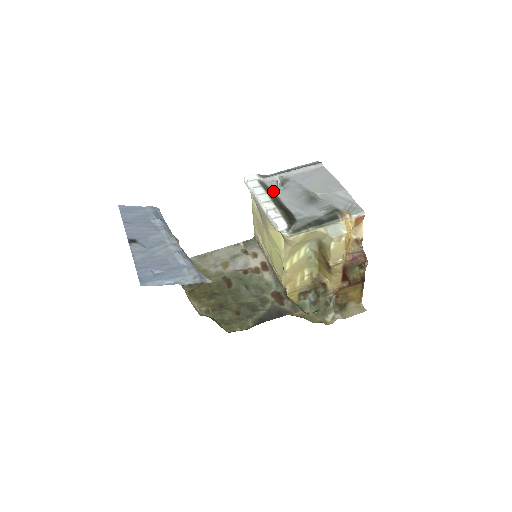
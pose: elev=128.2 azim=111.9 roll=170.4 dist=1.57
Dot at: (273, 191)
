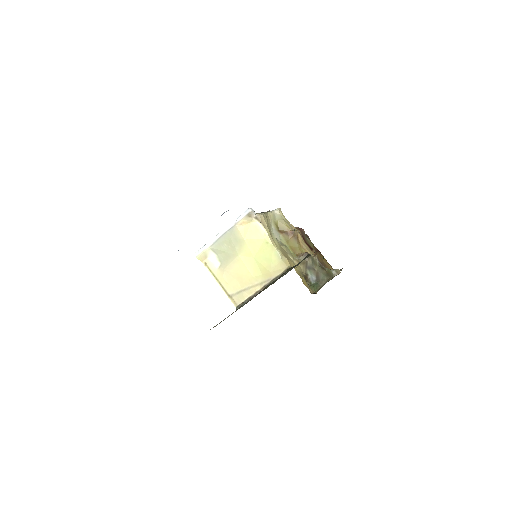
Dot at: occluded
